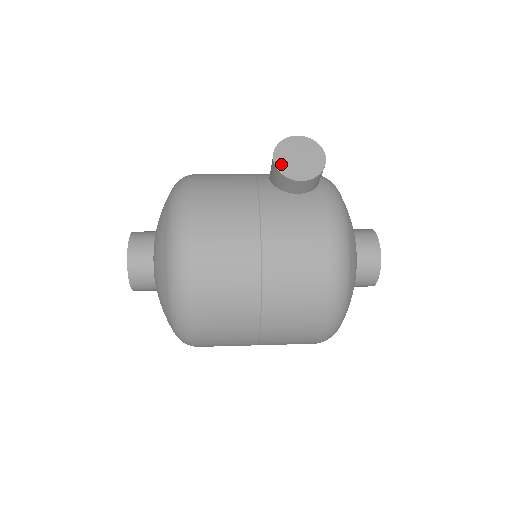
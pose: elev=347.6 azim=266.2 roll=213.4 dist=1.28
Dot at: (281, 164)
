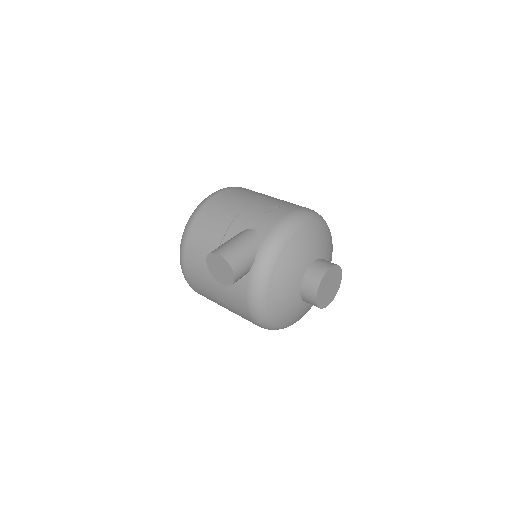
Dot at: (211, 269)
